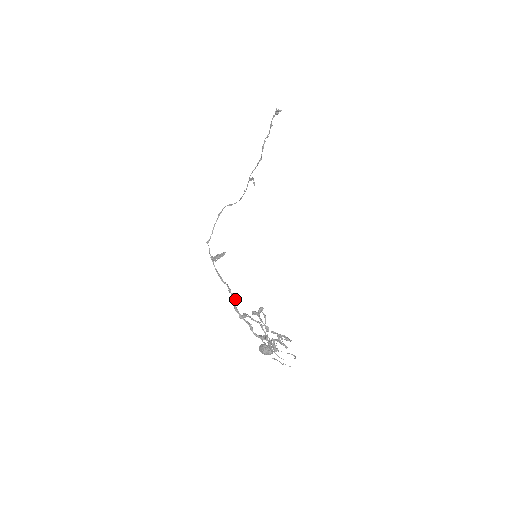
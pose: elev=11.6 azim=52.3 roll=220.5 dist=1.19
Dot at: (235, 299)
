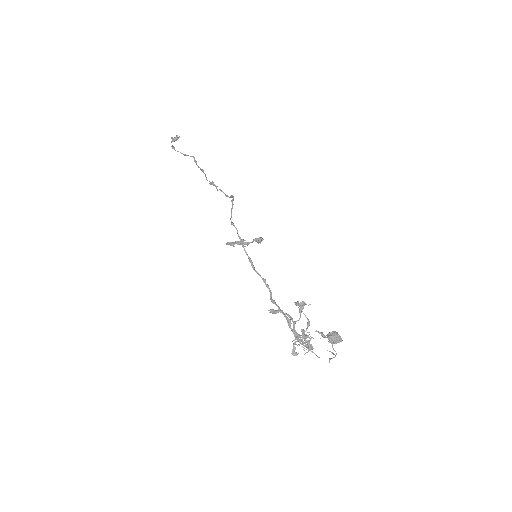
Dot at: occluded
